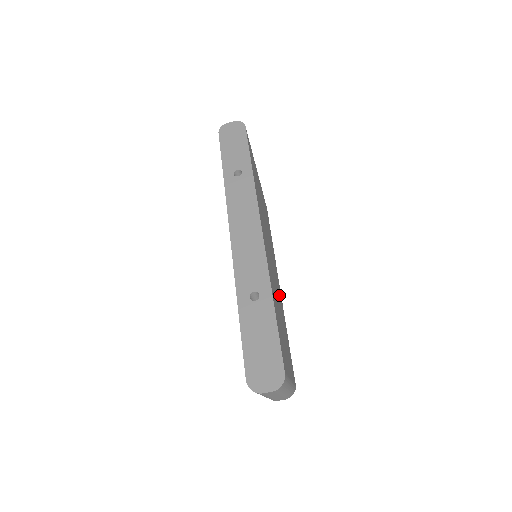
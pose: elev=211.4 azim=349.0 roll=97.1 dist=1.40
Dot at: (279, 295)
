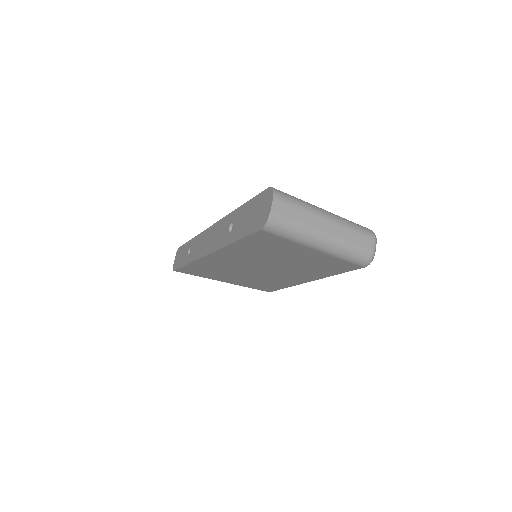
Dot at: occluded
